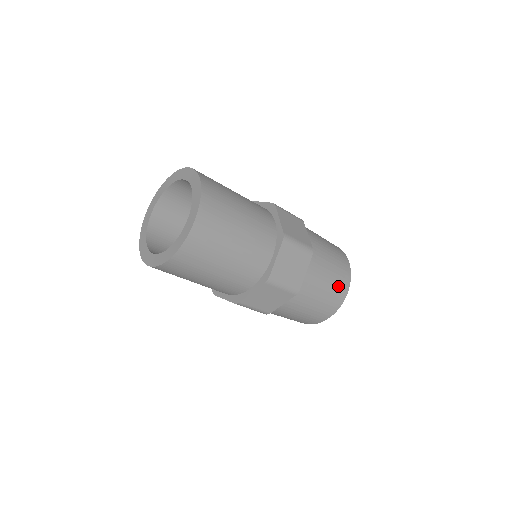
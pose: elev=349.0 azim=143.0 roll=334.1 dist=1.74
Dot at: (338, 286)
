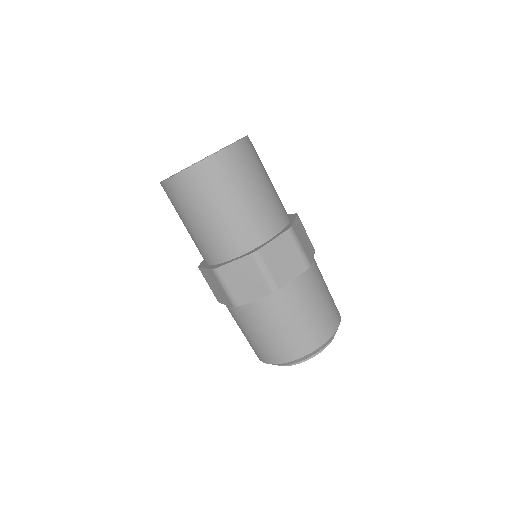
Dot at: (318, 326)
